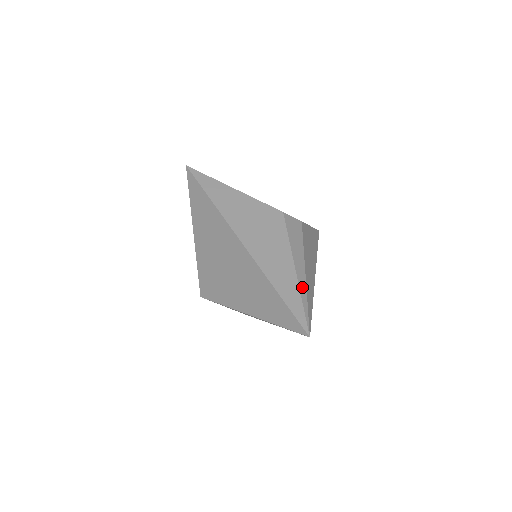
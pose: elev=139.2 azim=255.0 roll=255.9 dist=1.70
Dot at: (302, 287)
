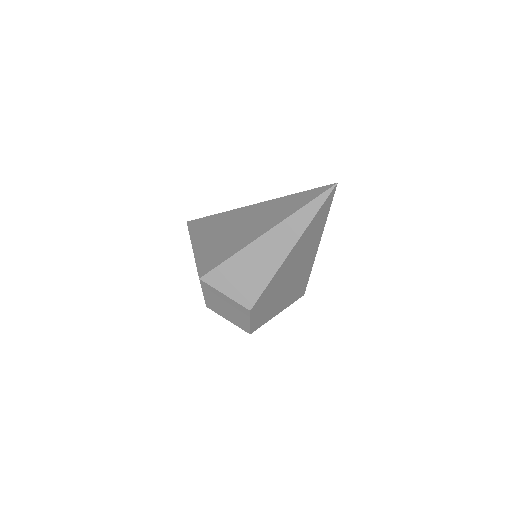
Dot at: occluded
